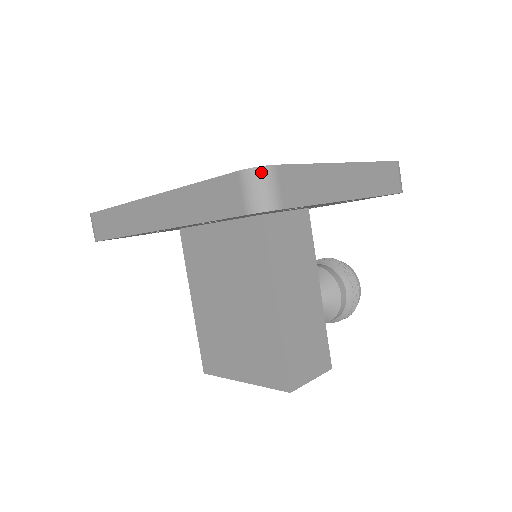
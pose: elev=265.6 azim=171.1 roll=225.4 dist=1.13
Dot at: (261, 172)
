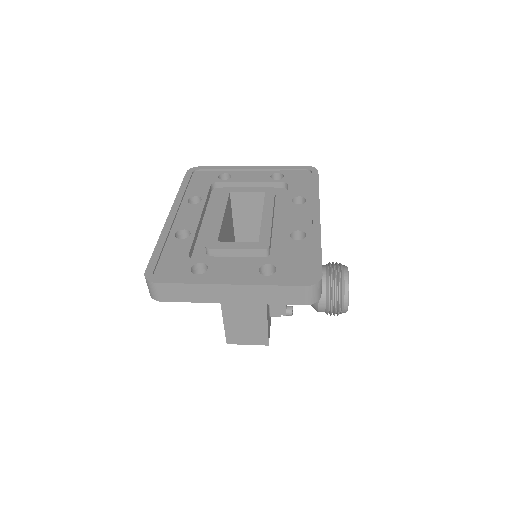
Dot at: (148, 282)
